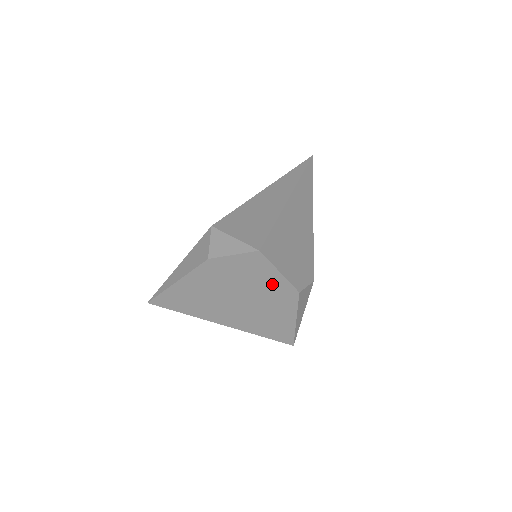
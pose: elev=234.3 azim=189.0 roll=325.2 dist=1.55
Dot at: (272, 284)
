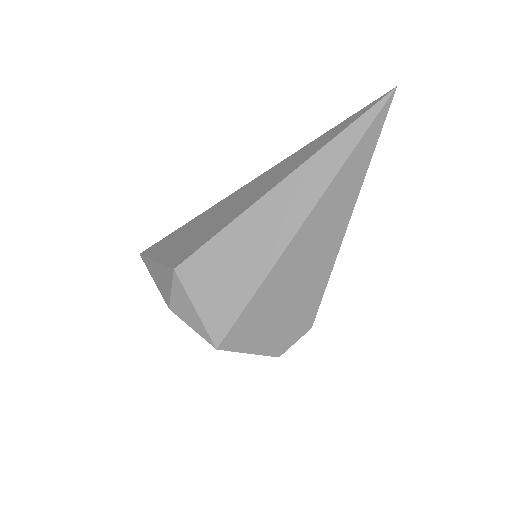
Dot at: occluded
